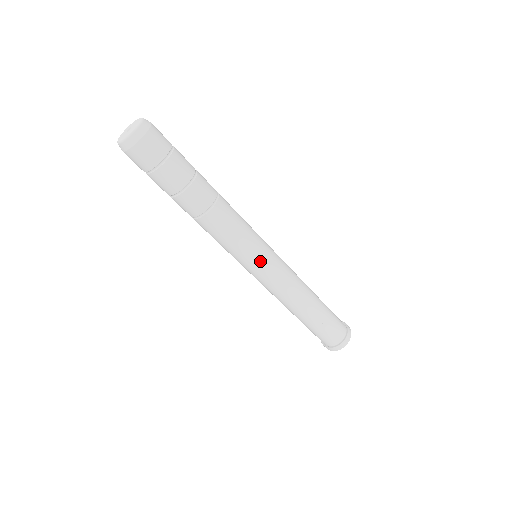
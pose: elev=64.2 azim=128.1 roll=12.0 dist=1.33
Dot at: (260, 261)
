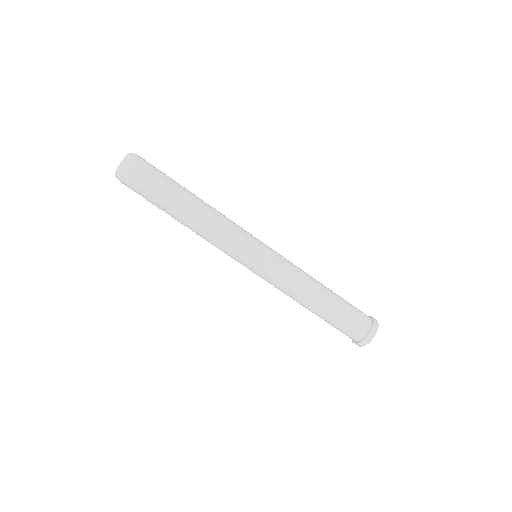
Dot at: (250, 264)
